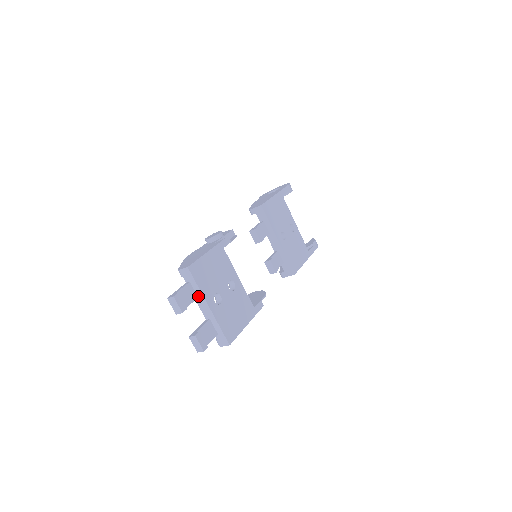
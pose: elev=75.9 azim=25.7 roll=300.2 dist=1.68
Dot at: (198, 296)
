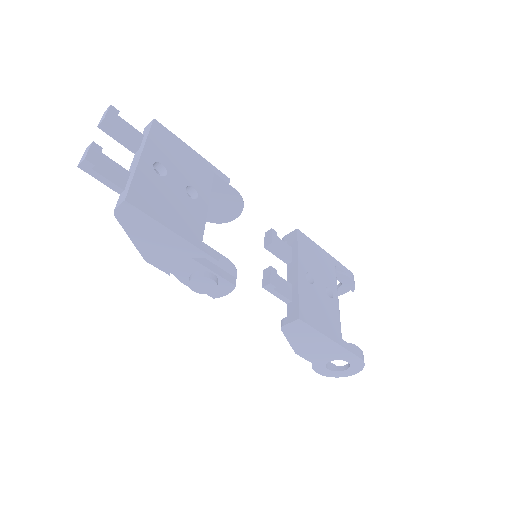
Dot at: (140, 148)
